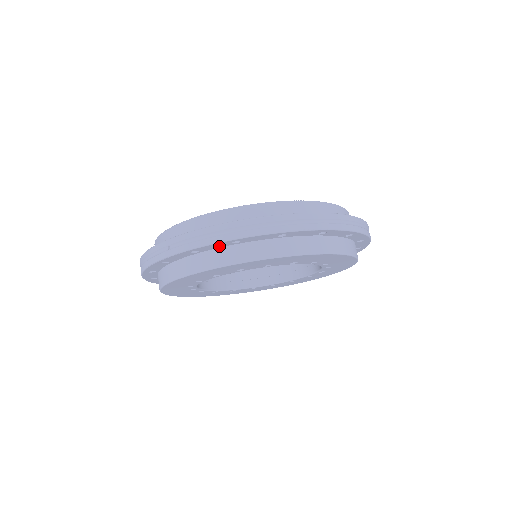
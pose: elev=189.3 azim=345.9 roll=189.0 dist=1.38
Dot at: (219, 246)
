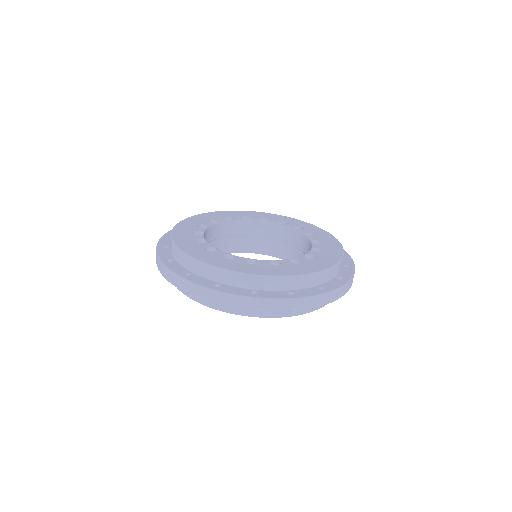
Dot at: occluded
